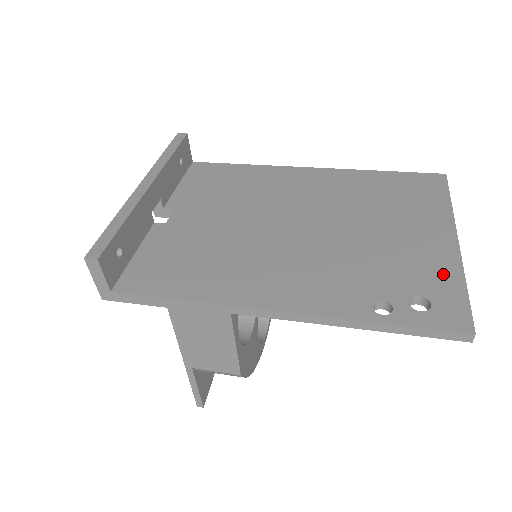
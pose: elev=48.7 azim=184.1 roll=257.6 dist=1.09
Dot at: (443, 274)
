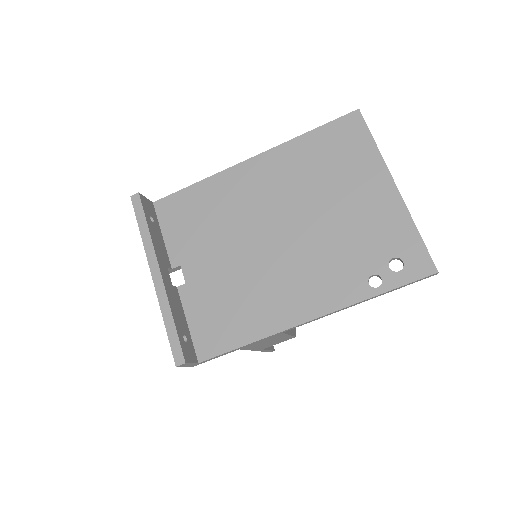
Dot at: (400, 229)
